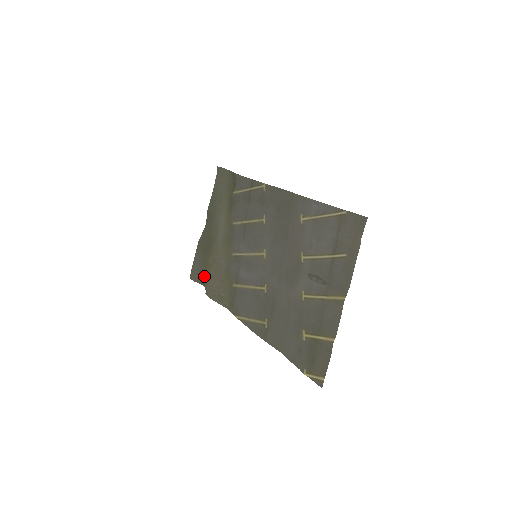
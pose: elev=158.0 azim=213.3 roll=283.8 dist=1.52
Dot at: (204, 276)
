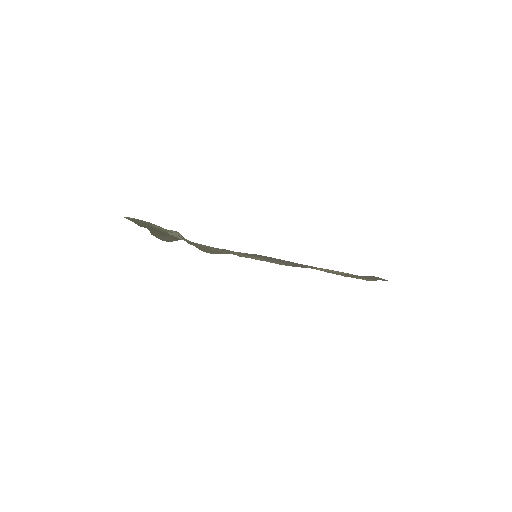
Dot at: occluded
